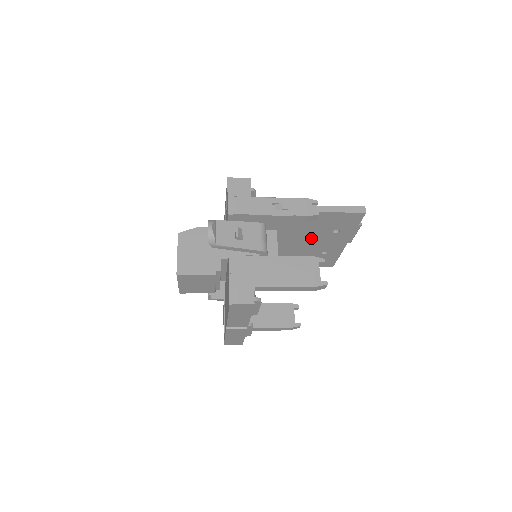
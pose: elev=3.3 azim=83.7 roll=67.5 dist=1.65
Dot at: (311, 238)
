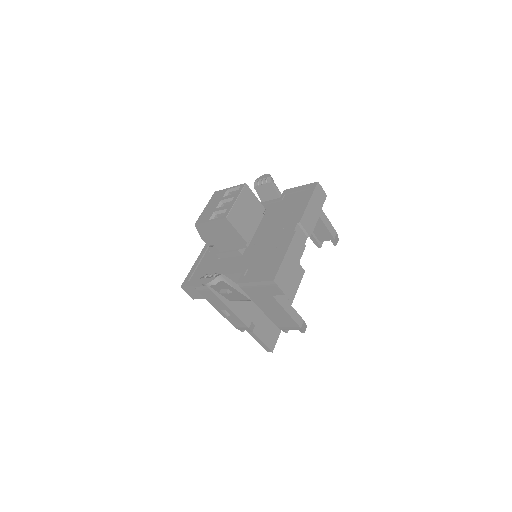
Dot at: occluded
